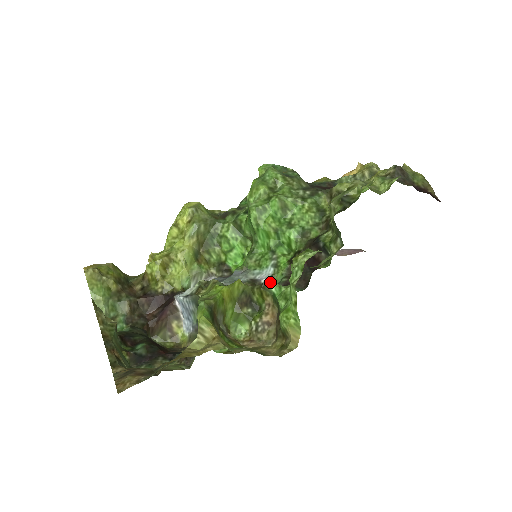
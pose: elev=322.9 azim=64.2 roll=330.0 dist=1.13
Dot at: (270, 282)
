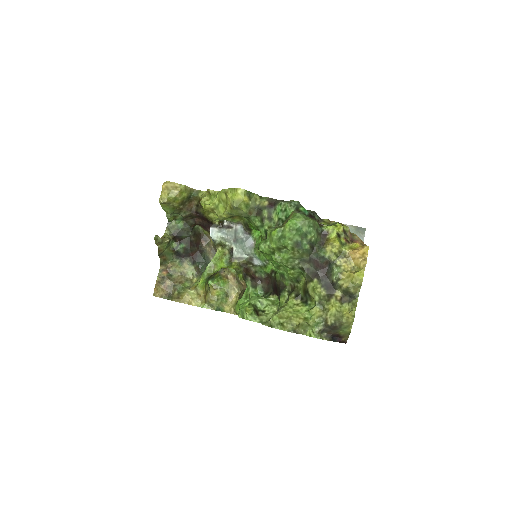
Dot at: (247, 282)
